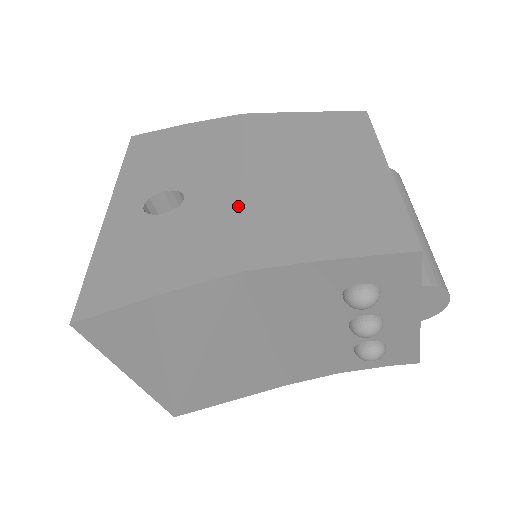
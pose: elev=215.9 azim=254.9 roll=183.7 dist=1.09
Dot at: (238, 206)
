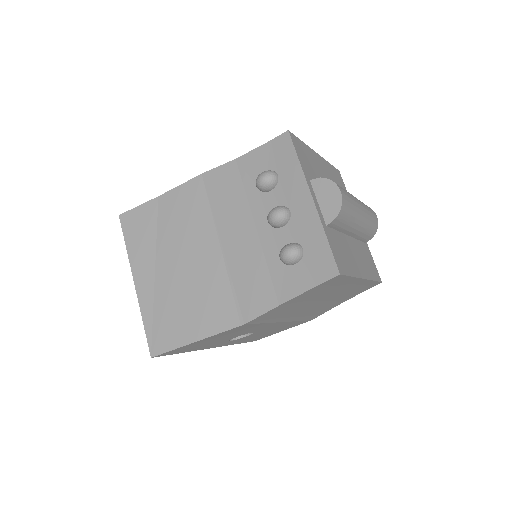
Dot at: occluded
